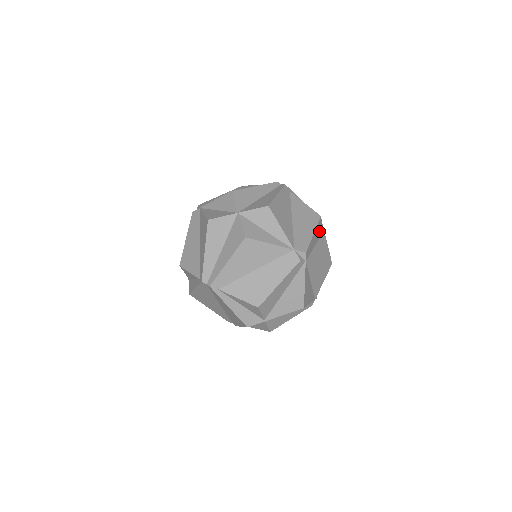
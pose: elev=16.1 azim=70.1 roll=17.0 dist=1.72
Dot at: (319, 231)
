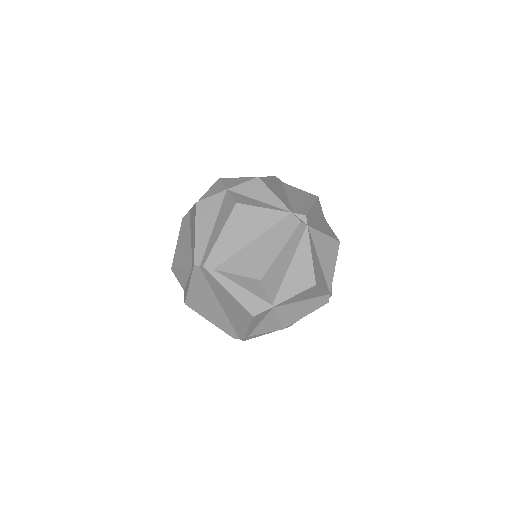
Dot at: (319, 212)
